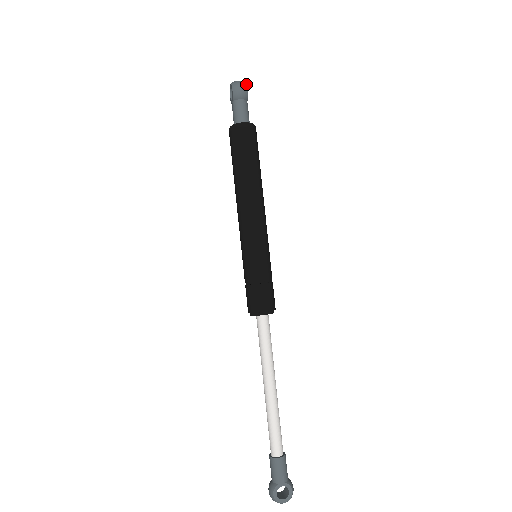
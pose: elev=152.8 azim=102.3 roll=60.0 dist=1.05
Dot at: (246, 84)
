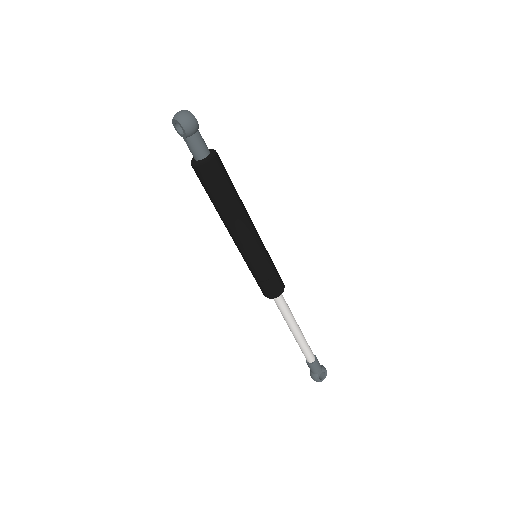
Dot at: (192, 114)
